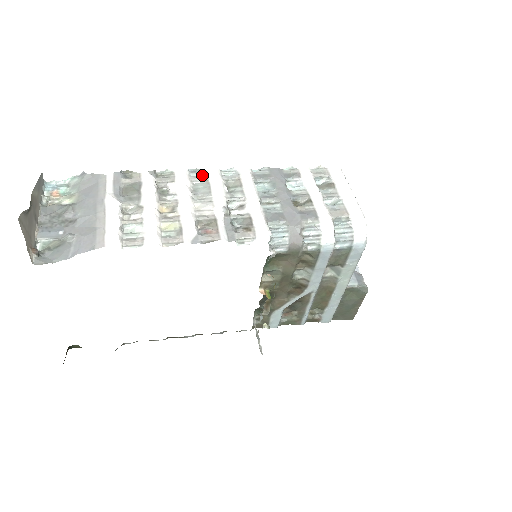
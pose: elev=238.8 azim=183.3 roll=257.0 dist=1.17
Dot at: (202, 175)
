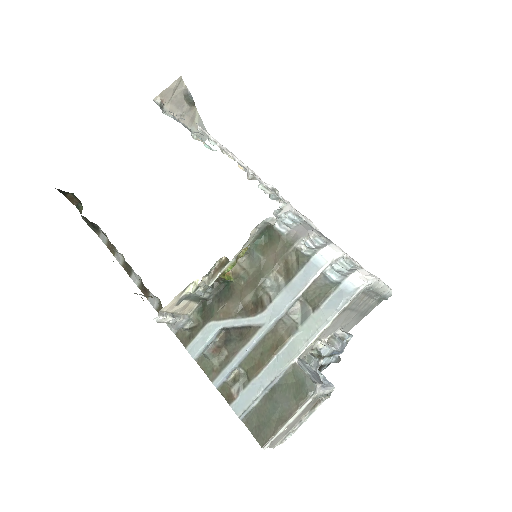
Dot at: occluded
